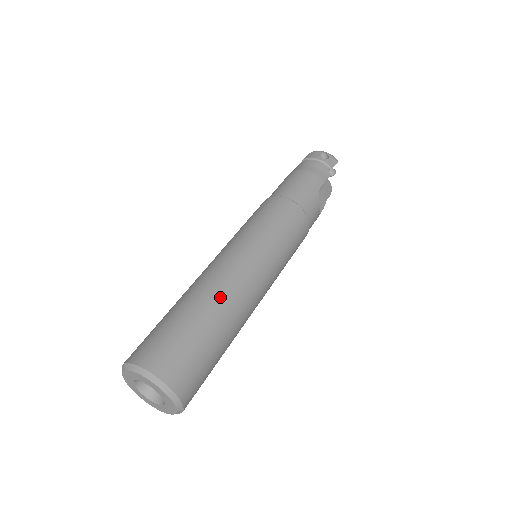
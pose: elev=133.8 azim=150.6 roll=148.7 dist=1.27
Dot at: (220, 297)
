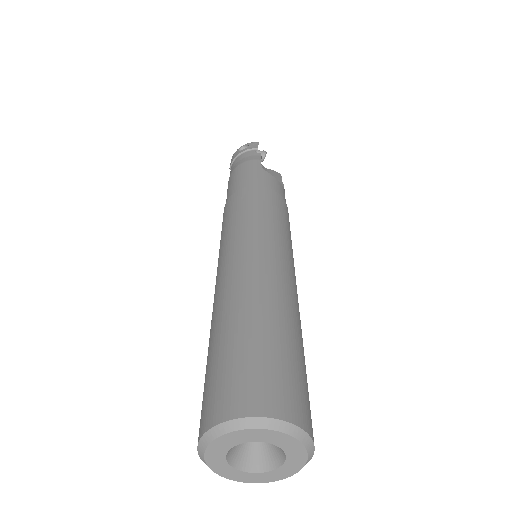
Dot at: (243, 296)
